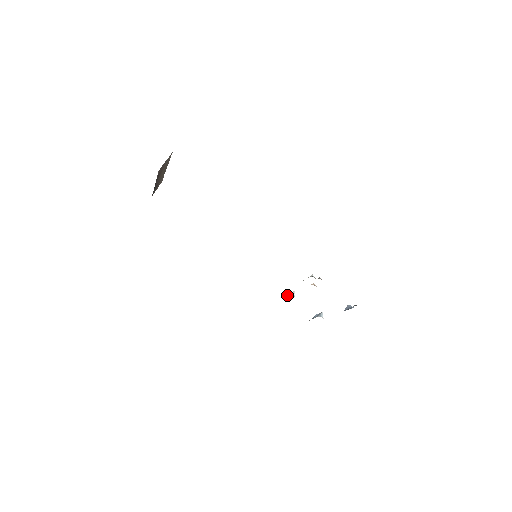
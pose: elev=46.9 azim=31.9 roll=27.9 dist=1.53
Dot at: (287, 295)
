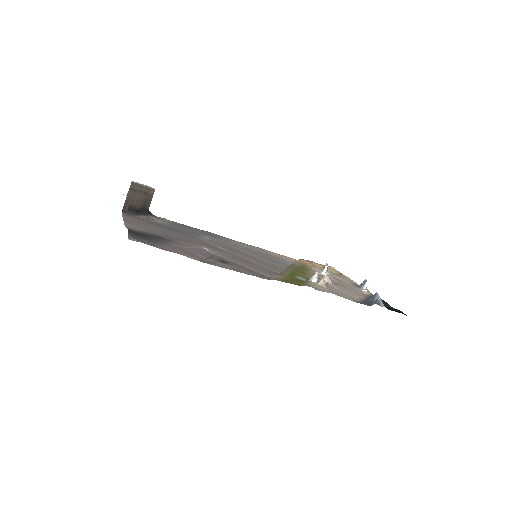
Dot at: (324, 266)
